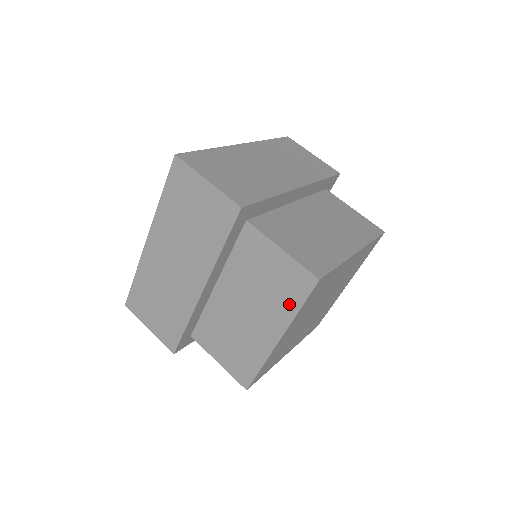
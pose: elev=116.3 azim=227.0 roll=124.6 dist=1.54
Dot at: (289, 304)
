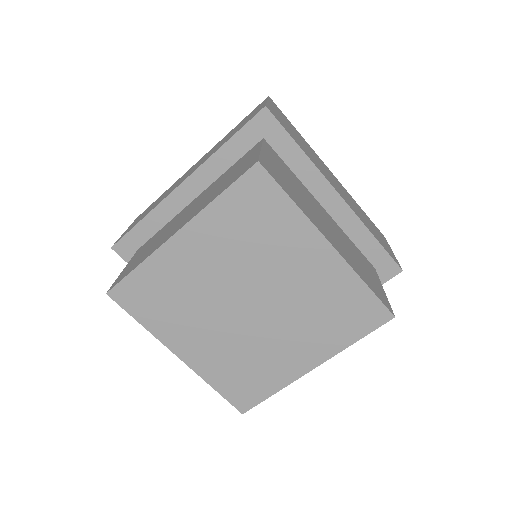
Dot at: (218, 193)
